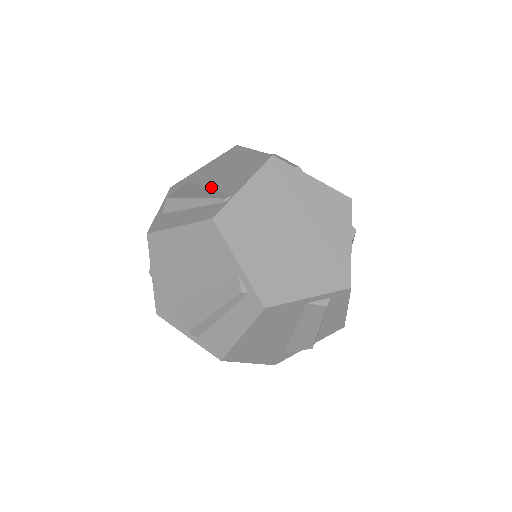
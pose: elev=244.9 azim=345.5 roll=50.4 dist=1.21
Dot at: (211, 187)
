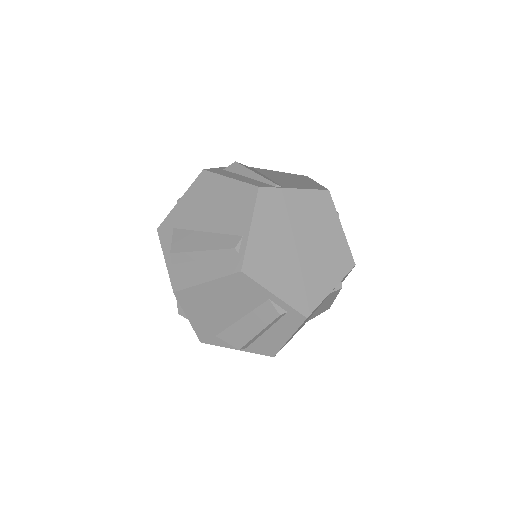
Dot at: (271, 178)
